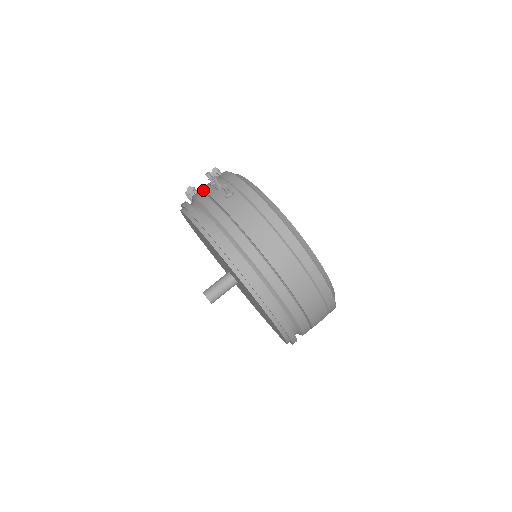
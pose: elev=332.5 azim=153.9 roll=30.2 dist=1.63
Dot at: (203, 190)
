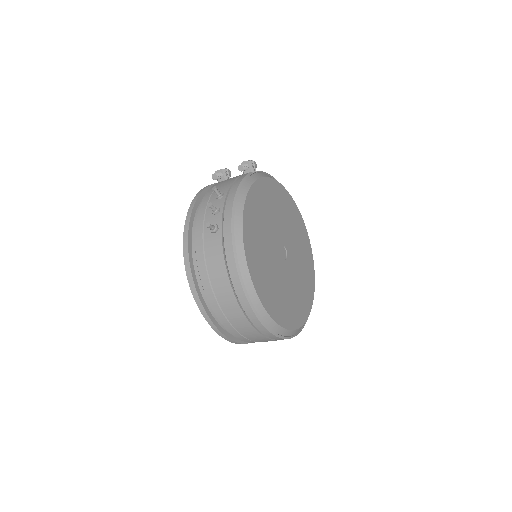
Dot at: (210, 199)
